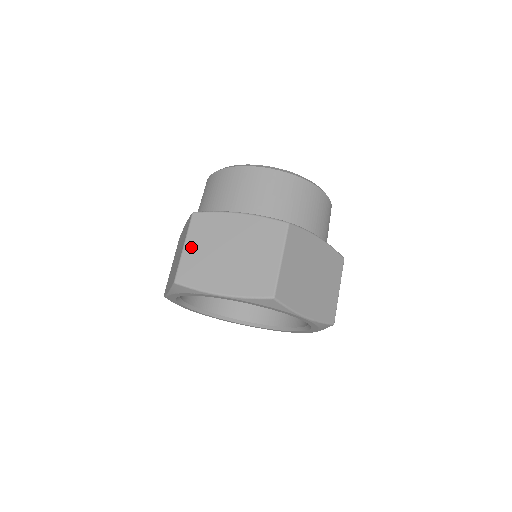
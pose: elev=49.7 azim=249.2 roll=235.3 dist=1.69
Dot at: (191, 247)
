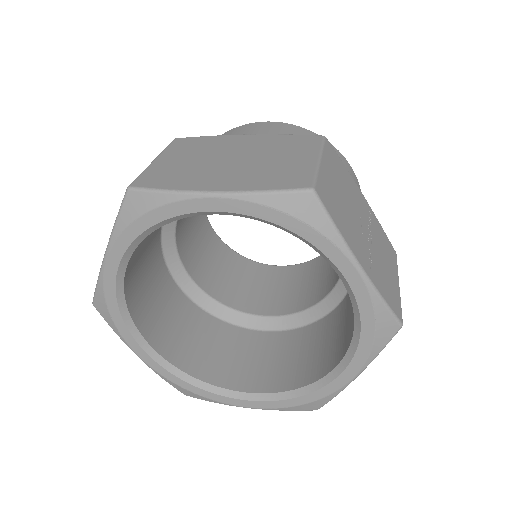
Dot at: occluded
